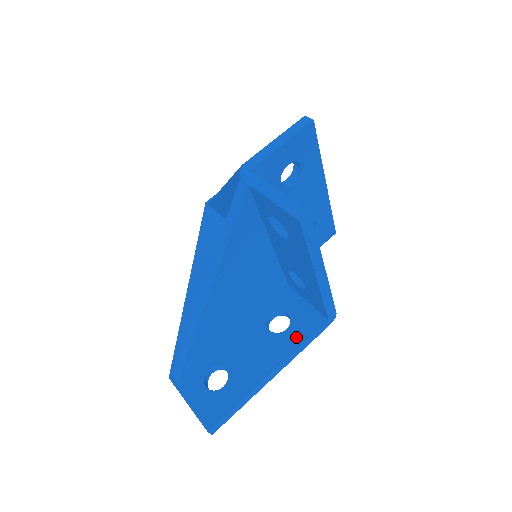
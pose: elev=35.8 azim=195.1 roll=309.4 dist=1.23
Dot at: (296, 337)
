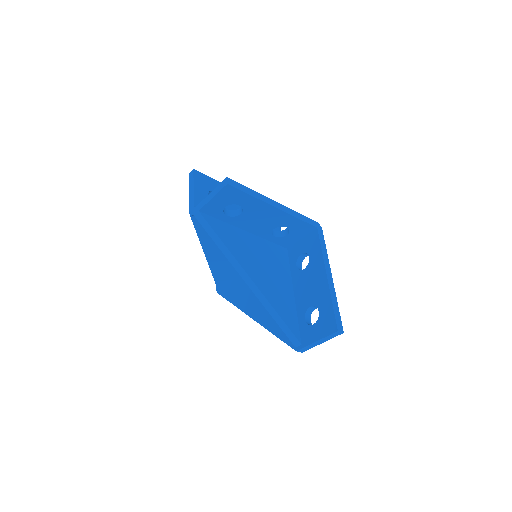
Dot at: (316, 252)
